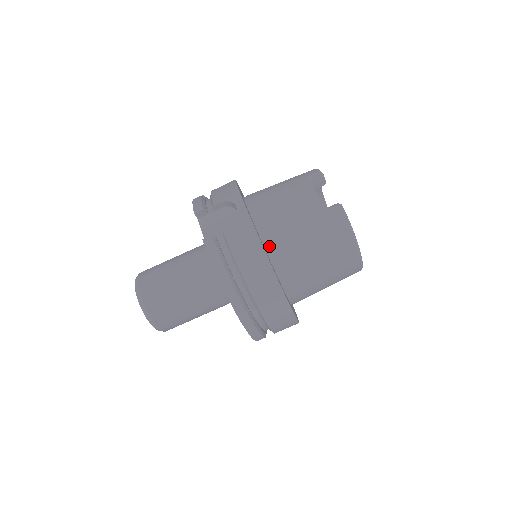
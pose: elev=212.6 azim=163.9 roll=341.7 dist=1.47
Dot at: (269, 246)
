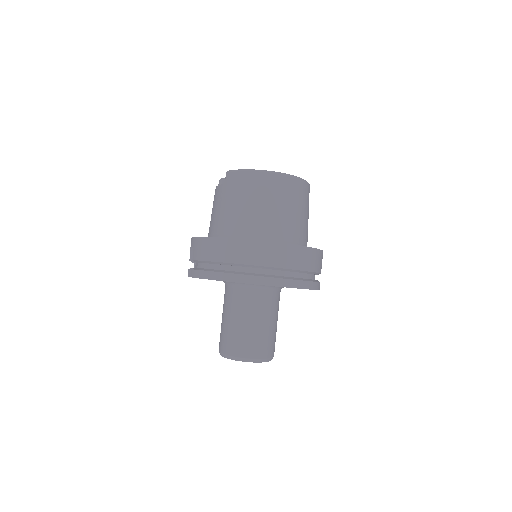
Dot at: (221, 235)
